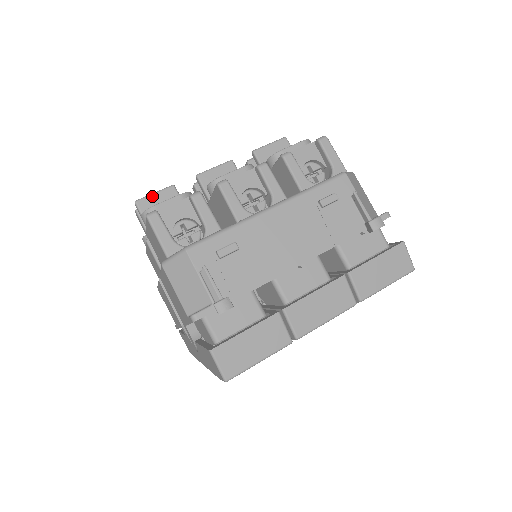
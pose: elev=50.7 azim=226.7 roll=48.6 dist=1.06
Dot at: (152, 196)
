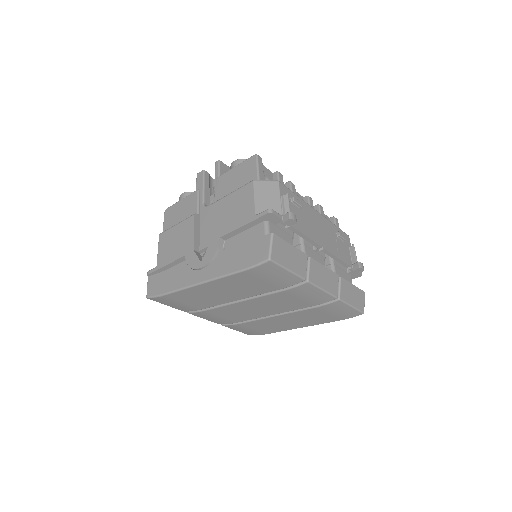
Dot at: (229, 167)
